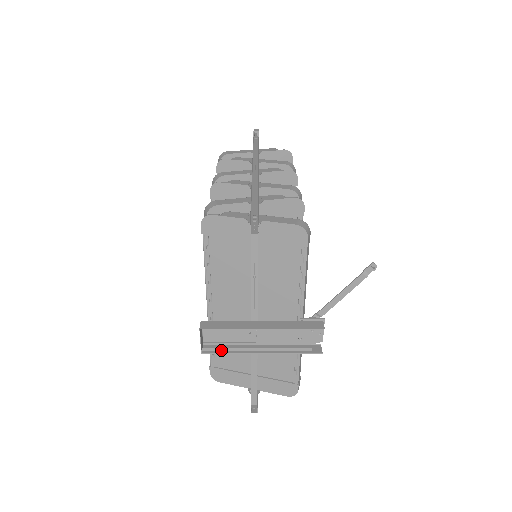
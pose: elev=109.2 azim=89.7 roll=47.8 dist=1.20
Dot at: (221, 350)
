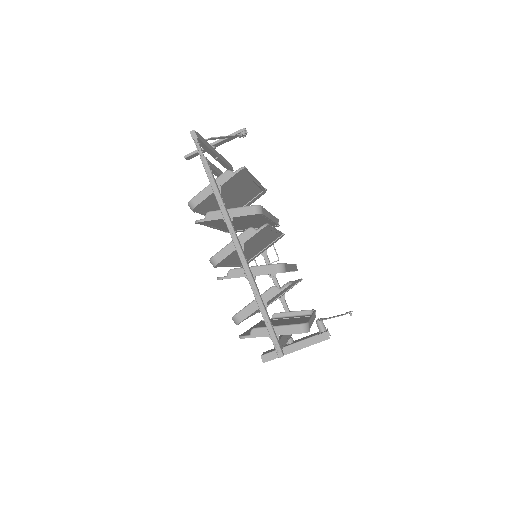
Dot at: occluded
